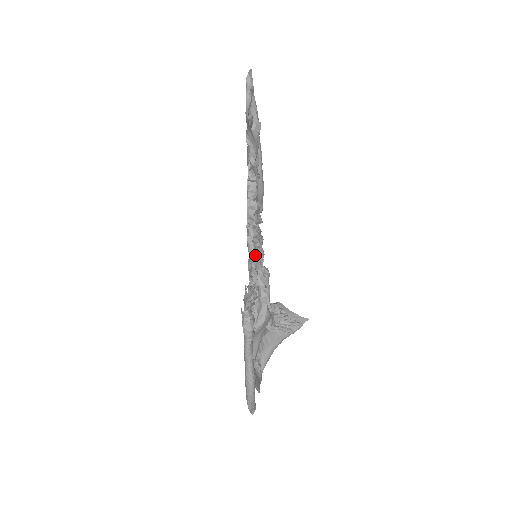
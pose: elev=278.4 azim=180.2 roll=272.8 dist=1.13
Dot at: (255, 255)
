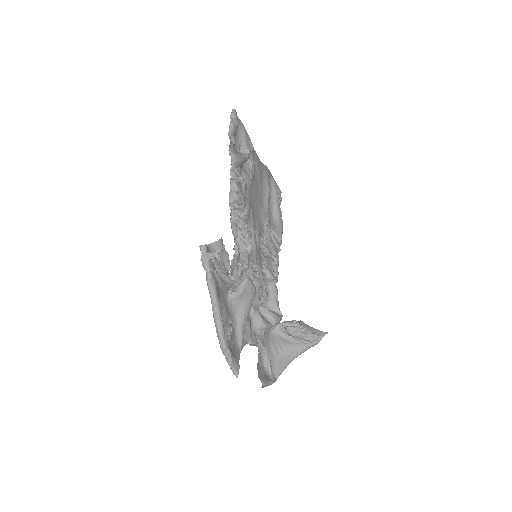
Dot at: (236, 233)
